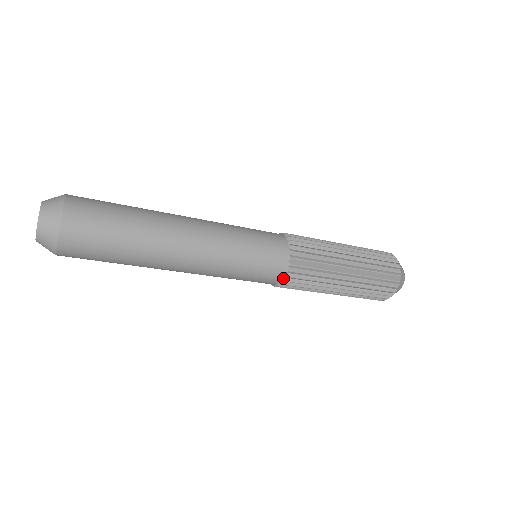
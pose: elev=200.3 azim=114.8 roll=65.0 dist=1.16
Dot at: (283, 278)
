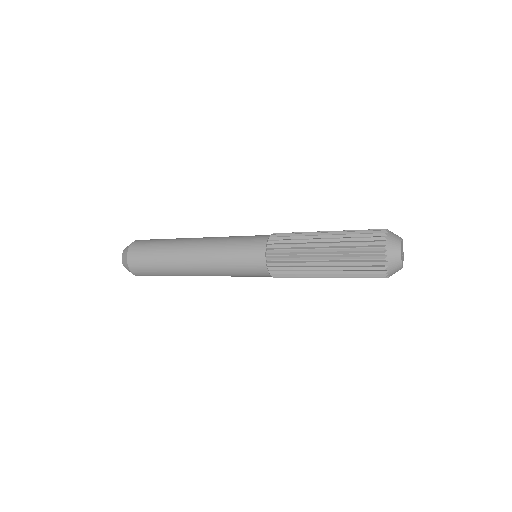
Dot at: (269, 272)
